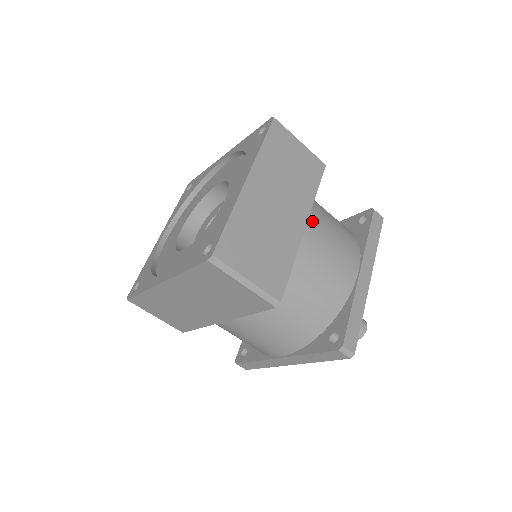
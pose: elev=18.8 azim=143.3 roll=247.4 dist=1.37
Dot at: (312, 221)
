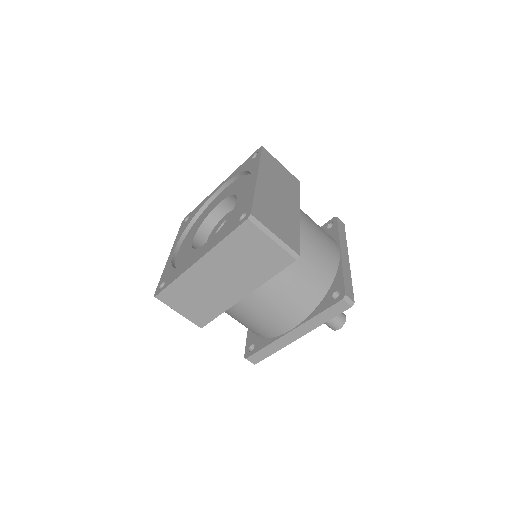
Dot at: (302, 213)
